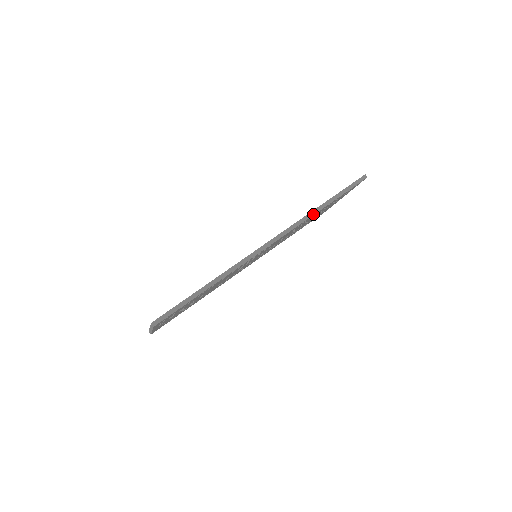
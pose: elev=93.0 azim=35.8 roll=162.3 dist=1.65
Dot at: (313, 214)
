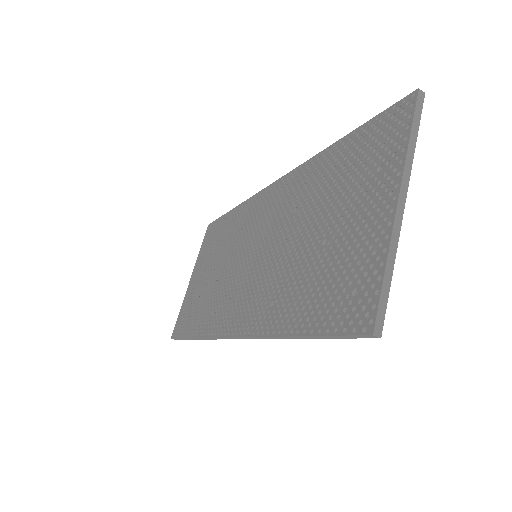
Dot at: (276, 338)
